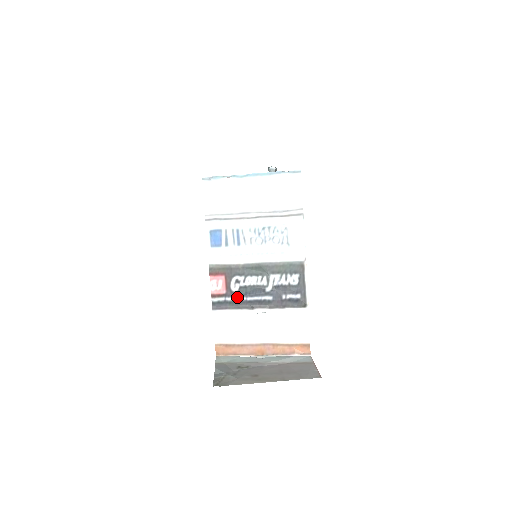
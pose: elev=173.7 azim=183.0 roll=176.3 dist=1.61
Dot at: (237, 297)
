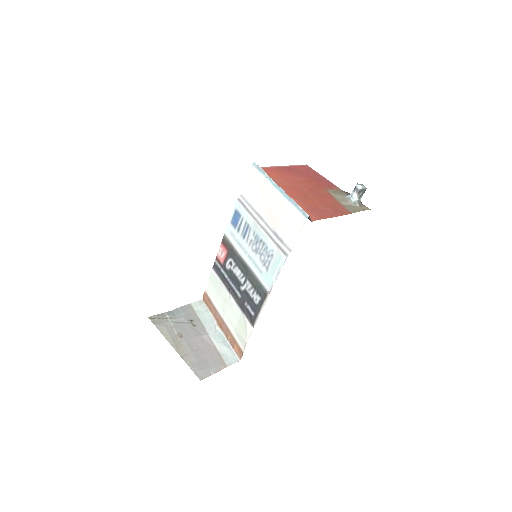
Dot at: (226, 274)
